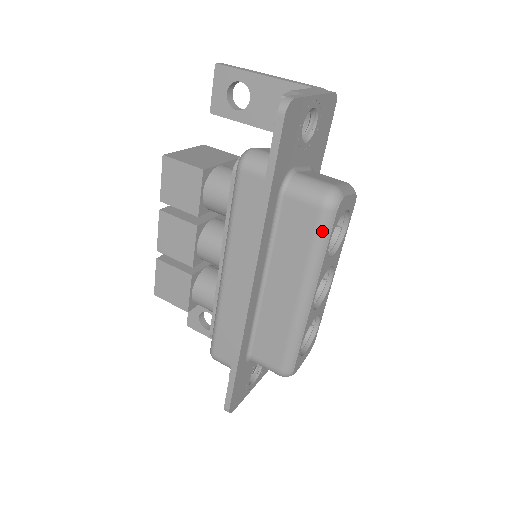
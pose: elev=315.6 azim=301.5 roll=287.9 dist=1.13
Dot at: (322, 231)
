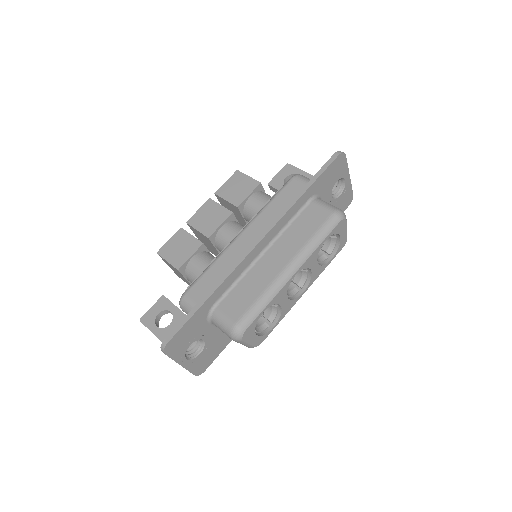
Dot at: (326, 227)
